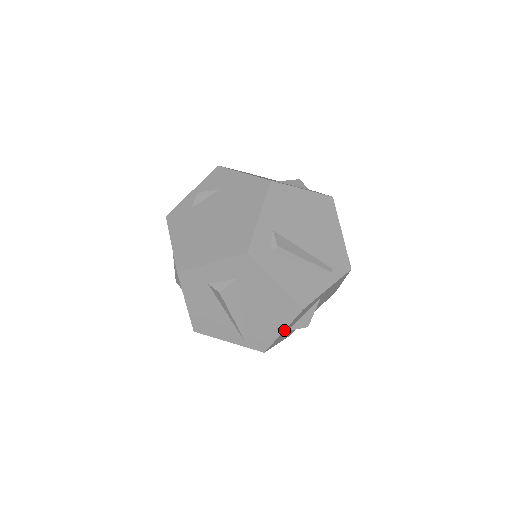
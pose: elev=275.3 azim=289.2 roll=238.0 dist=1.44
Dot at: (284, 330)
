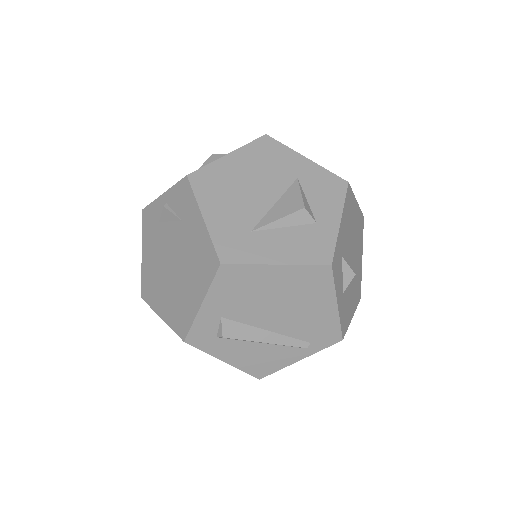
Dot at: occluded
